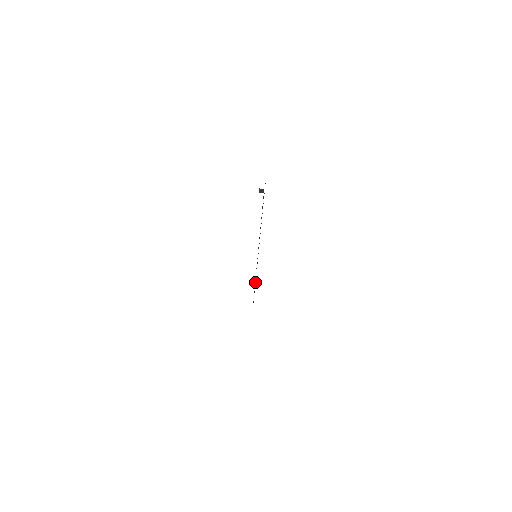
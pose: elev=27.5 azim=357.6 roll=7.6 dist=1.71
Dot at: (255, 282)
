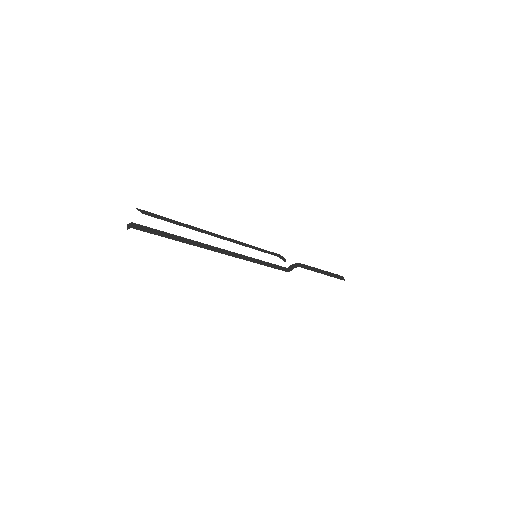
Dot at: (308, 266)
